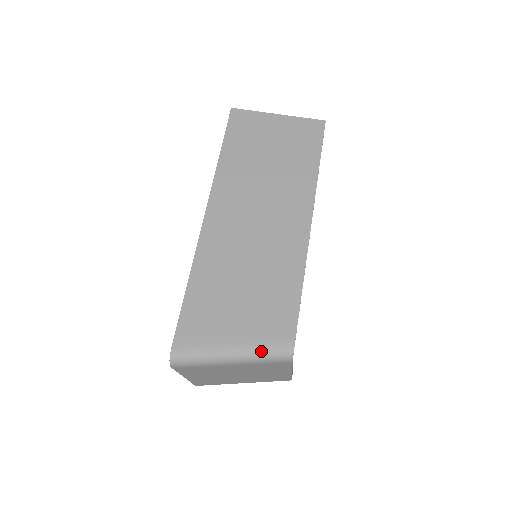
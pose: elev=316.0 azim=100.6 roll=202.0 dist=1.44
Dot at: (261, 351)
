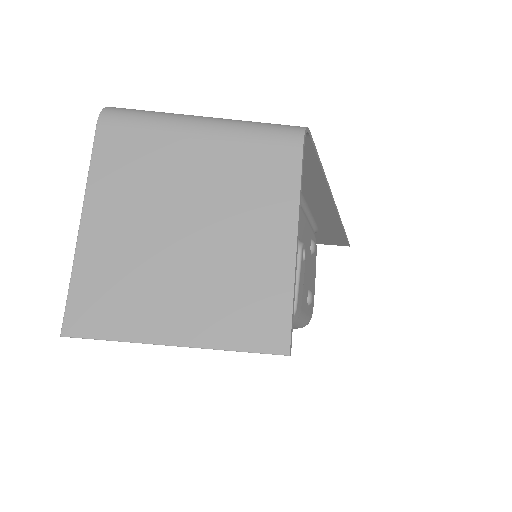
Dot at: (253, 122)
